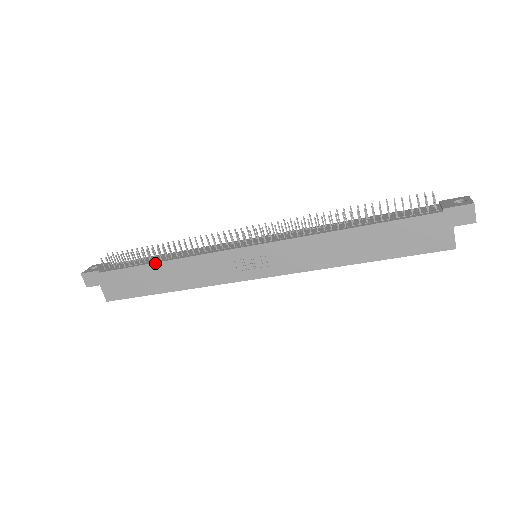
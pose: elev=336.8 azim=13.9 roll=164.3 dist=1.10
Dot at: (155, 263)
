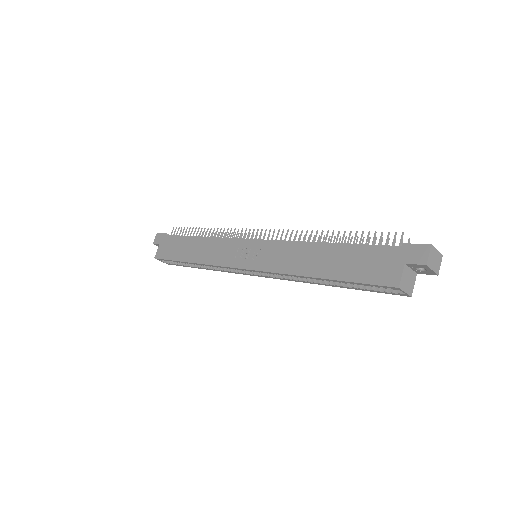
Dot at: (196, 236)
